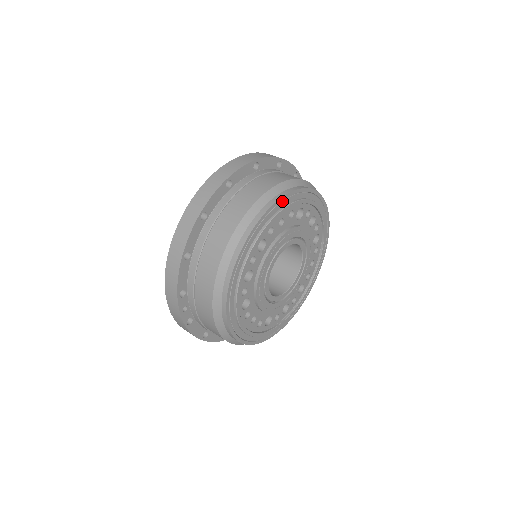
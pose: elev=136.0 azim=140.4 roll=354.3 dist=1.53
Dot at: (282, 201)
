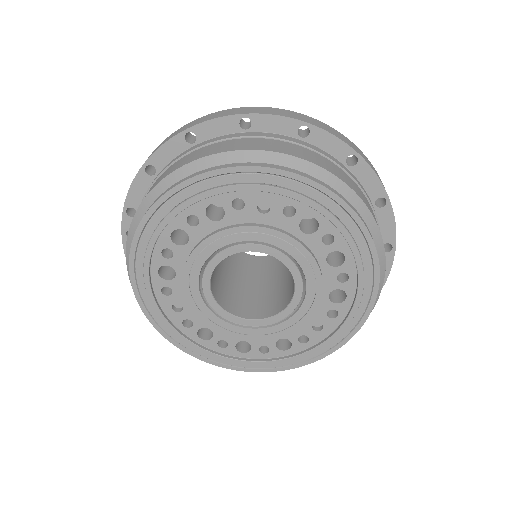
Dot at: (274, 175)
